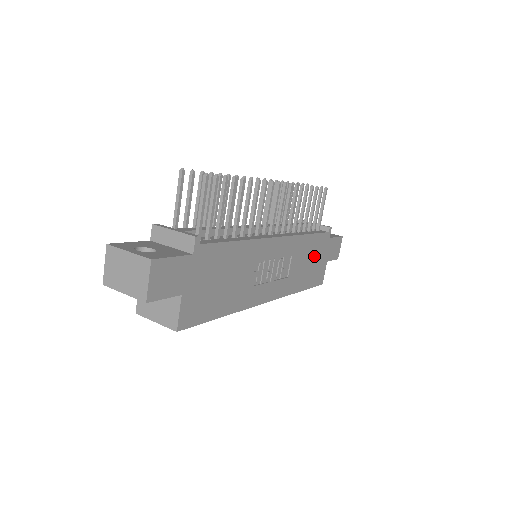
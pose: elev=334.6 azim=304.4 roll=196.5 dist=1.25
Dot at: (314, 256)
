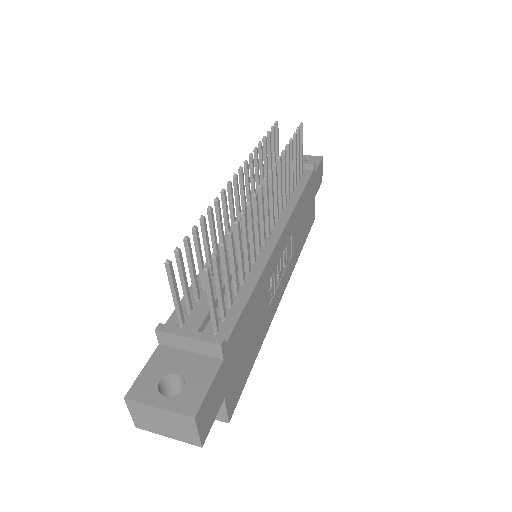
Dot at: (306, 207)
